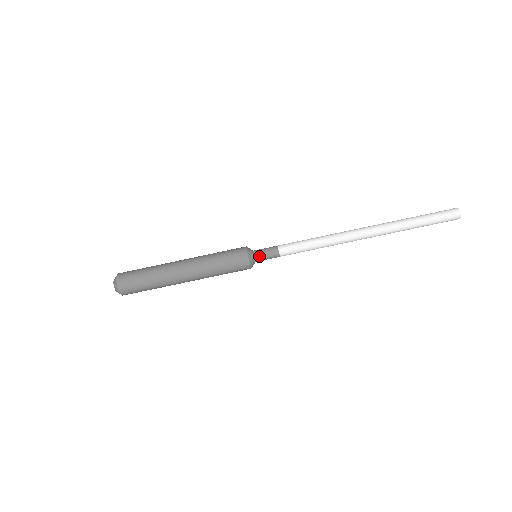
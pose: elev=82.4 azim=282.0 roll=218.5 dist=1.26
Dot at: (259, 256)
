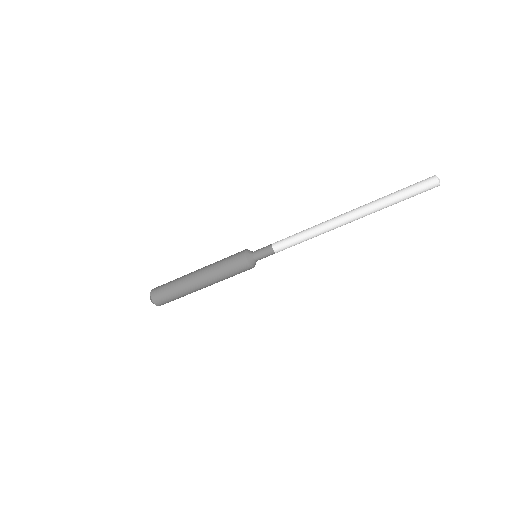
Dot at: occluded
